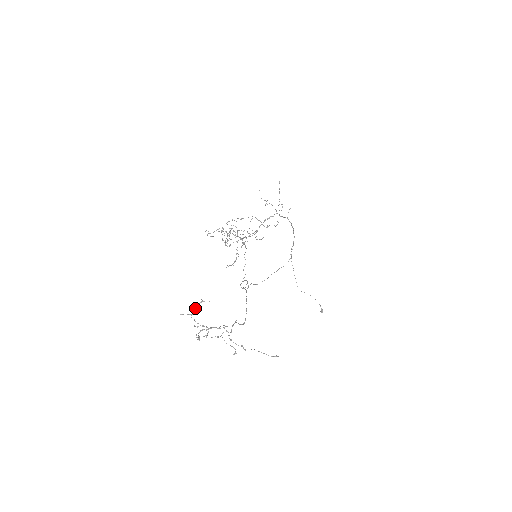
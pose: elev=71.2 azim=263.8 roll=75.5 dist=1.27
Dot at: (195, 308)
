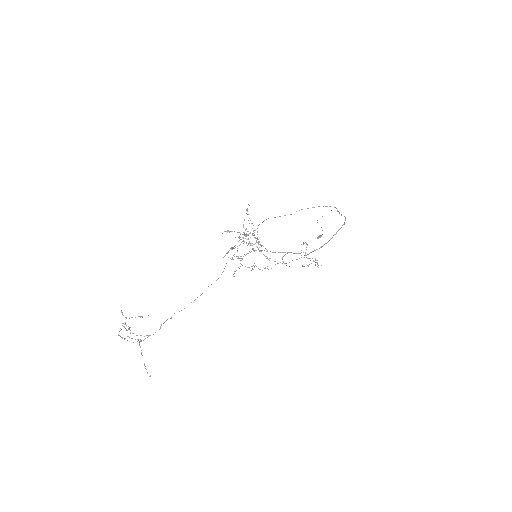
Dot at: occluded
